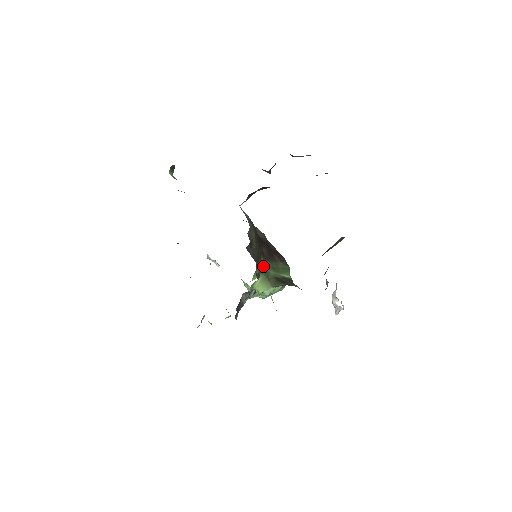
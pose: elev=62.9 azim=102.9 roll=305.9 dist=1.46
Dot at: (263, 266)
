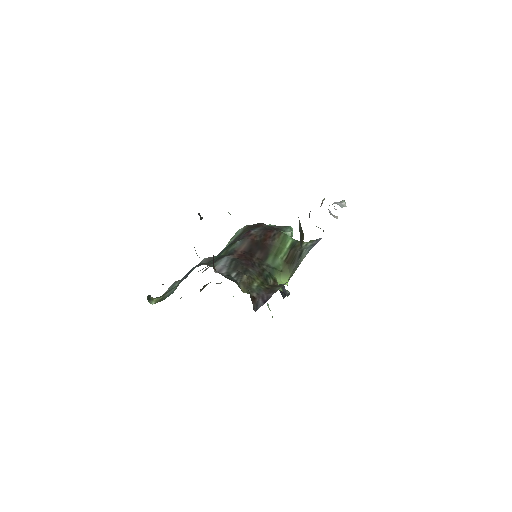
Dot at: (270, 269)
